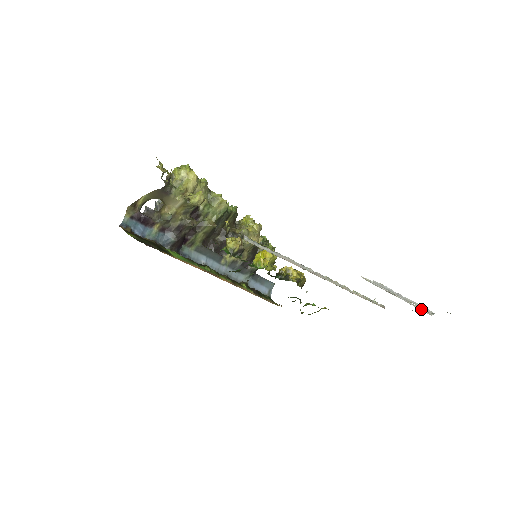
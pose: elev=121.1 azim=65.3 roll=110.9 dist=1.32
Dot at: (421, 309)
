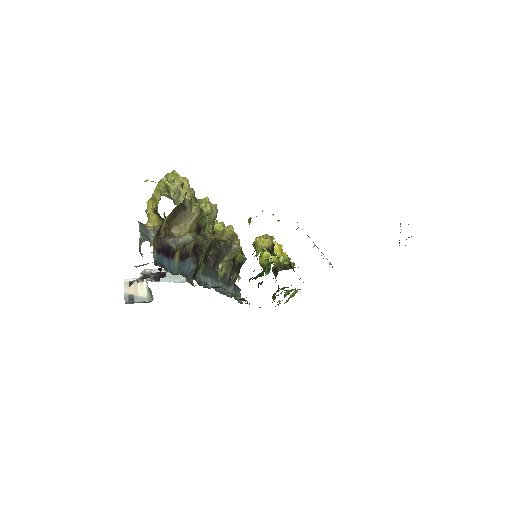
Dot at: occluded
